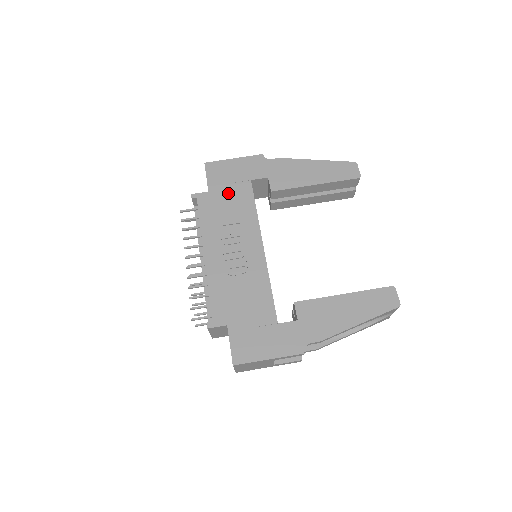
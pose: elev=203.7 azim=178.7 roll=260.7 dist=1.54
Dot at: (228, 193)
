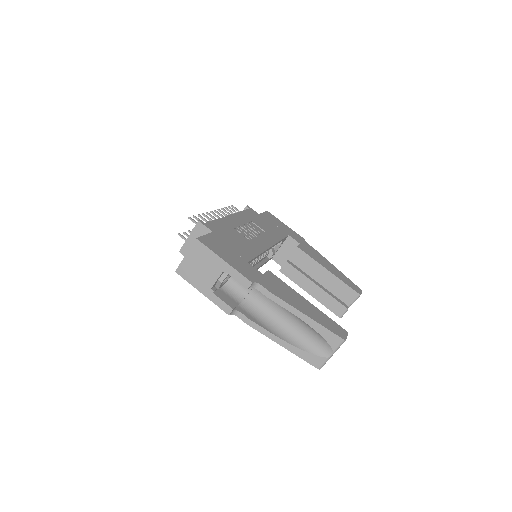
Dot at: (270, 224)
